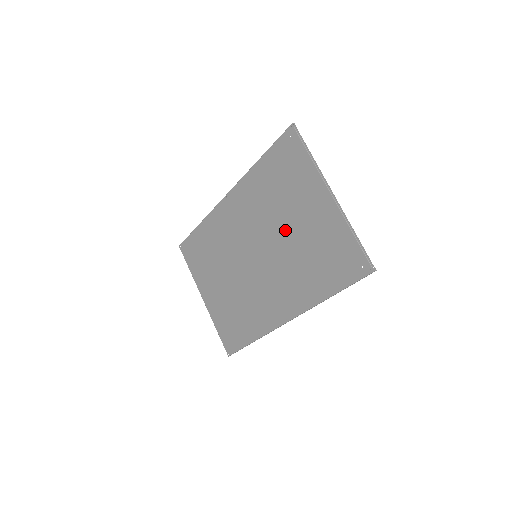
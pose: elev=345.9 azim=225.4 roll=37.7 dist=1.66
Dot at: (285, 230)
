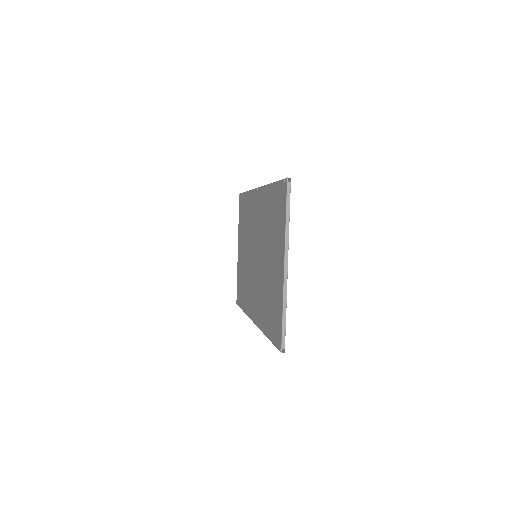
Dot at: (266, 259)
